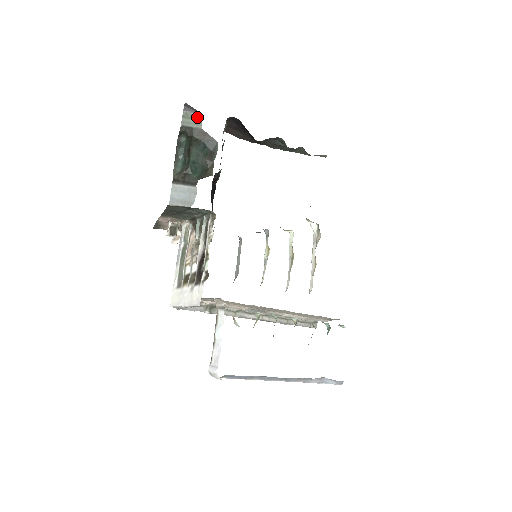
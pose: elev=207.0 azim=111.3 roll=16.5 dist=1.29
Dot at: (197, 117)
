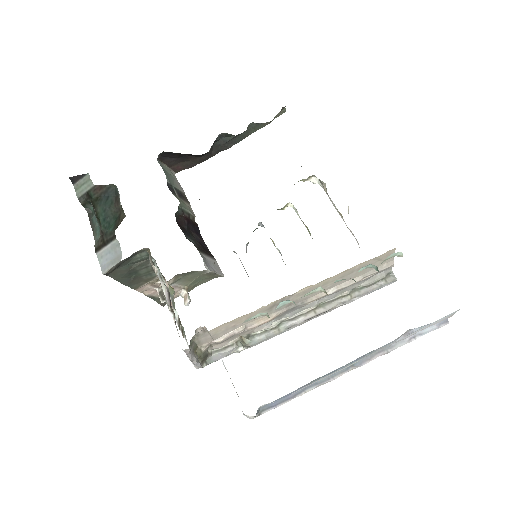
Dot at: (86, 180)
